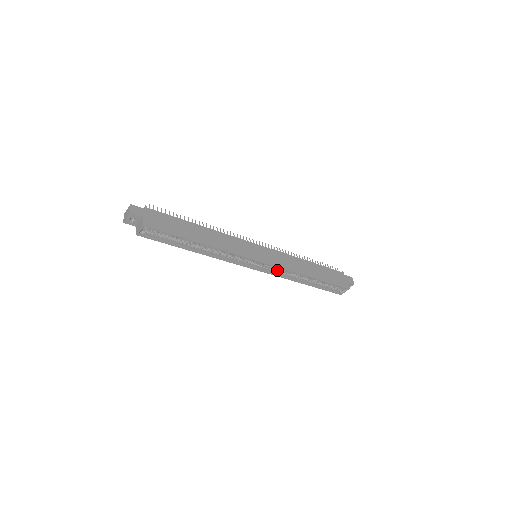
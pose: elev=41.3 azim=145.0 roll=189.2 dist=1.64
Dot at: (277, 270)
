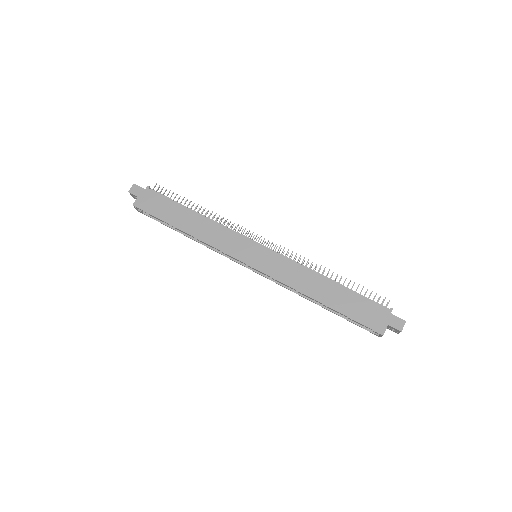
Dot at: occluded
